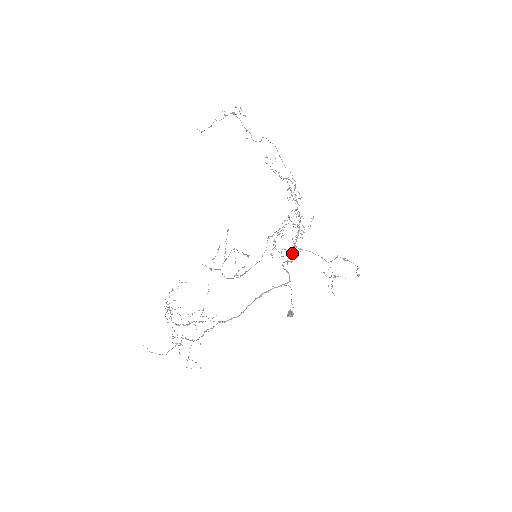
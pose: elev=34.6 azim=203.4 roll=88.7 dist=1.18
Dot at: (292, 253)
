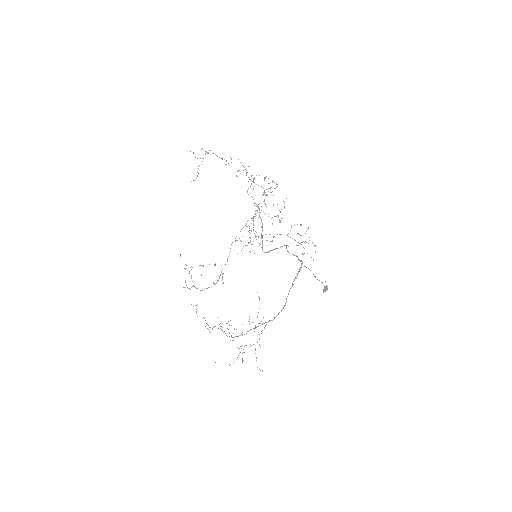
Dot at: occluded
